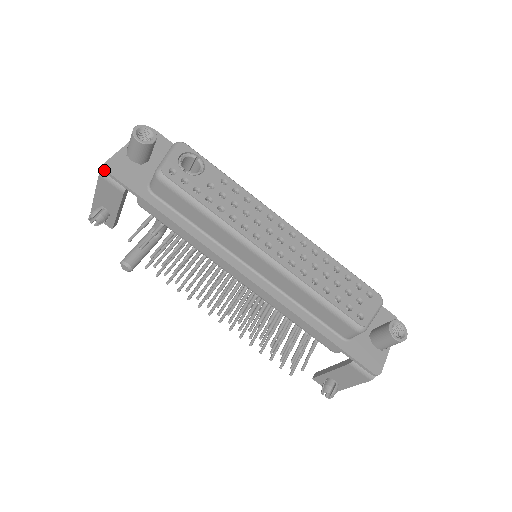
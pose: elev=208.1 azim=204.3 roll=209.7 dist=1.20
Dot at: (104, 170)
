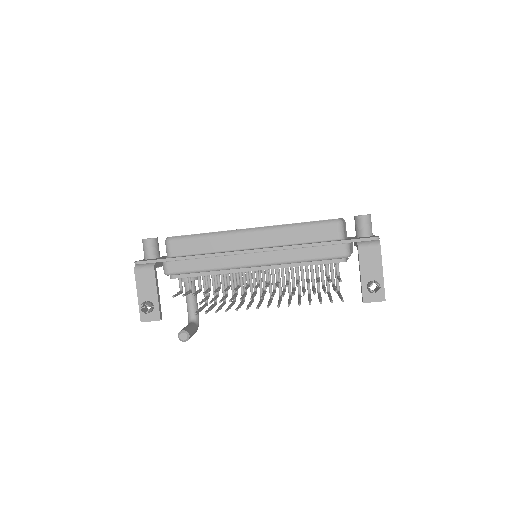
Dot at: (136, 263)
